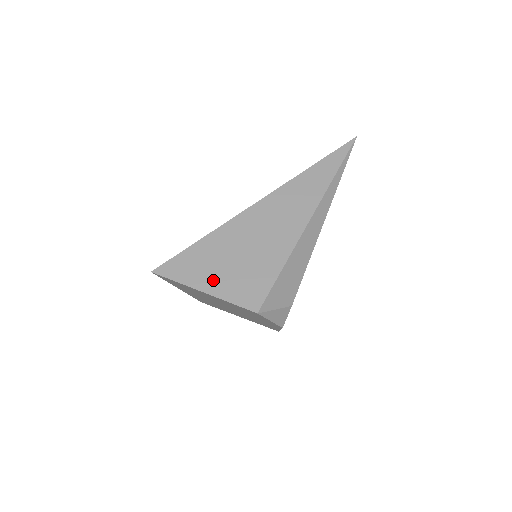
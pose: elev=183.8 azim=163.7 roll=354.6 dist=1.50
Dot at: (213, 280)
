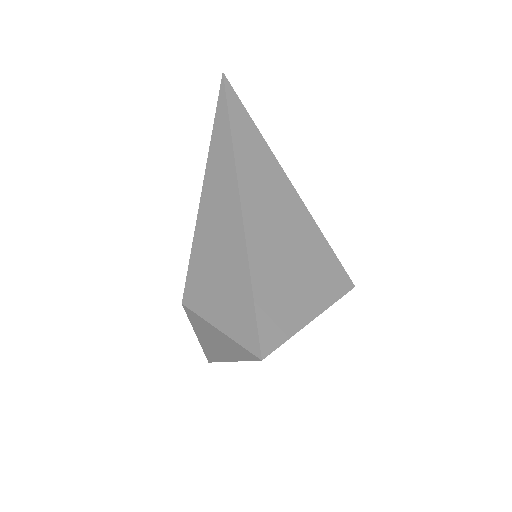
Dot at: (305, 301)
